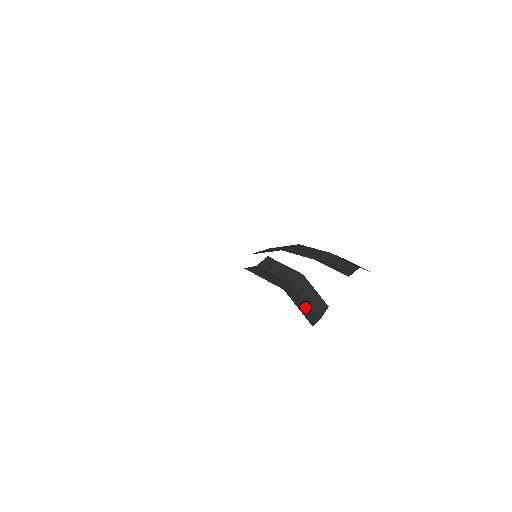
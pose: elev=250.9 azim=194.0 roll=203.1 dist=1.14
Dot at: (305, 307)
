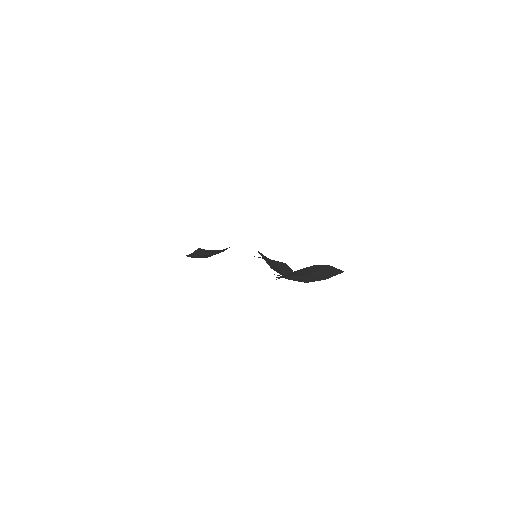
Dot at: (274, 267)
